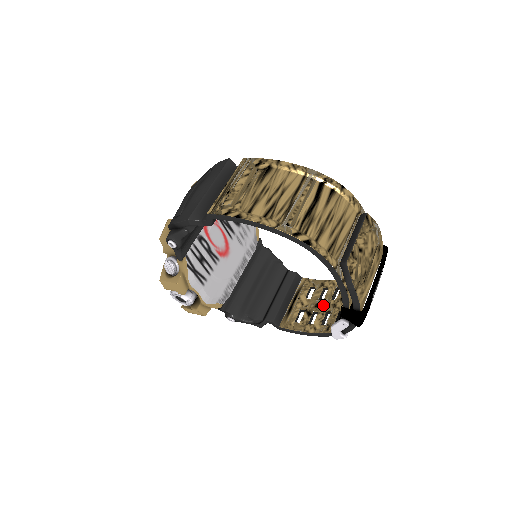
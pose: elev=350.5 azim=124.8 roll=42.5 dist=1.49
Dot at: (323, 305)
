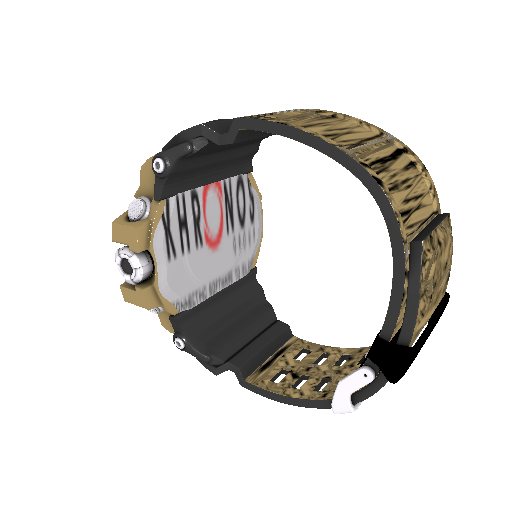
Dot at: (319, 370)
